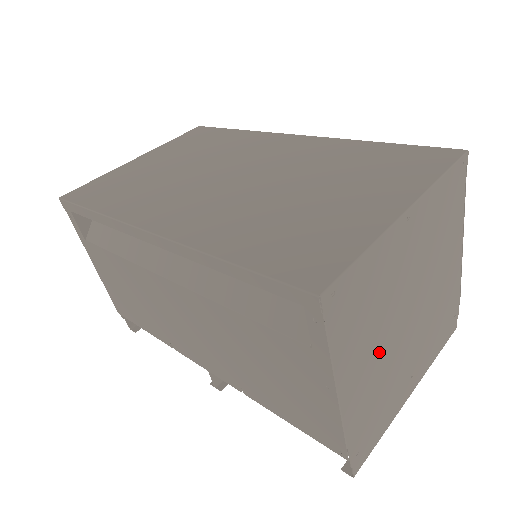
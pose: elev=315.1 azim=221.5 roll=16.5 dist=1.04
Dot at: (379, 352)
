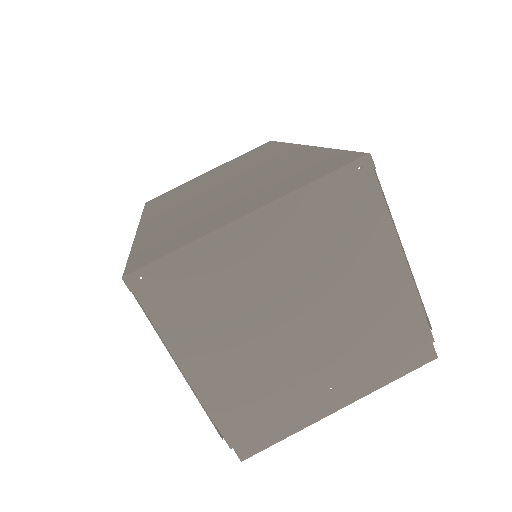
Dot at: (245, 346)
